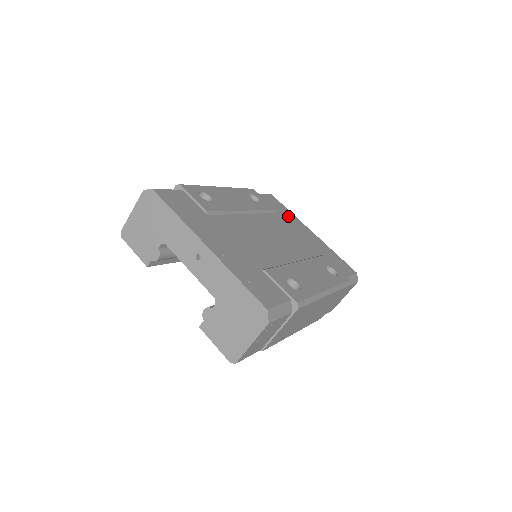
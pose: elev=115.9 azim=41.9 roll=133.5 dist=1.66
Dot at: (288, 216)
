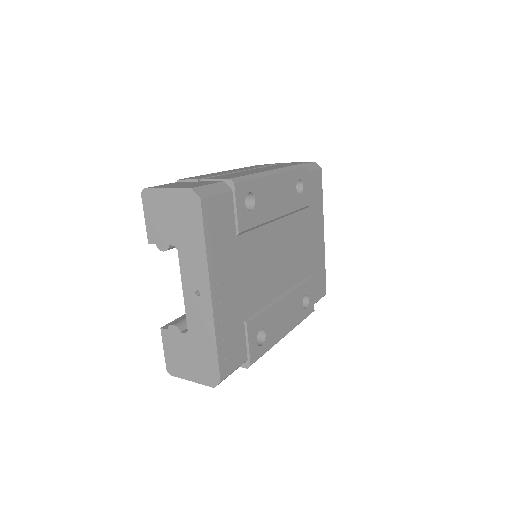
Dot at: (316, 210)
